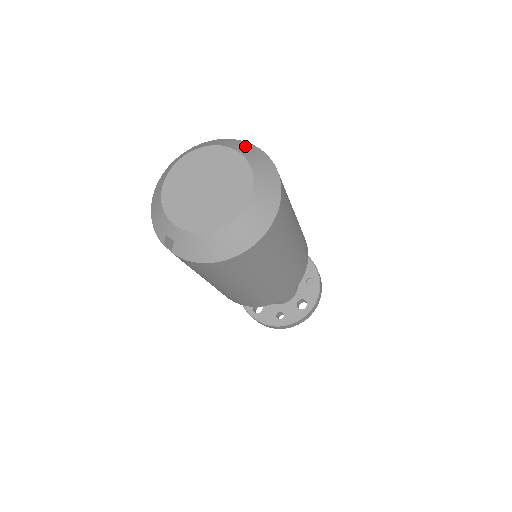
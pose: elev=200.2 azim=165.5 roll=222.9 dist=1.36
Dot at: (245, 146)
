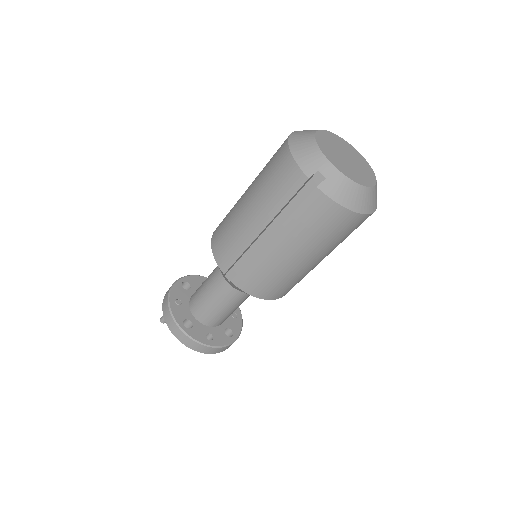
Dot at: occluded
